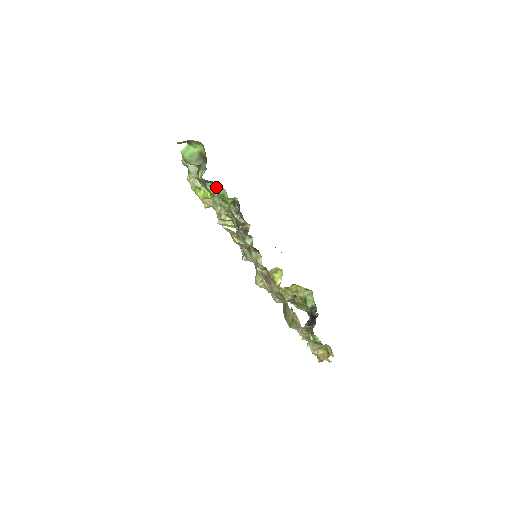
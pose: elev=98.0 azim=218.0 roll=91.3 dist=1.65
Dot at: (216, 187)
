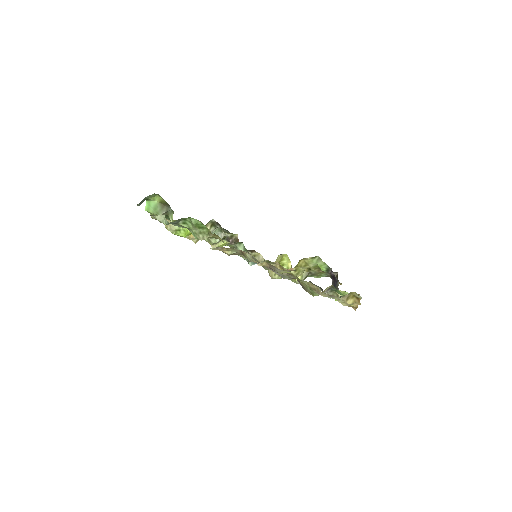
Dot at: (187, 221)
